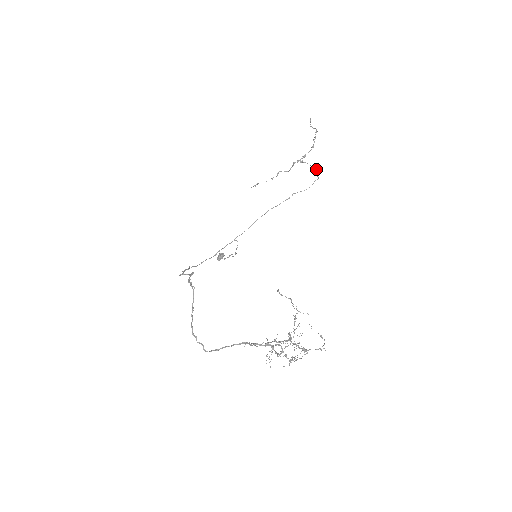
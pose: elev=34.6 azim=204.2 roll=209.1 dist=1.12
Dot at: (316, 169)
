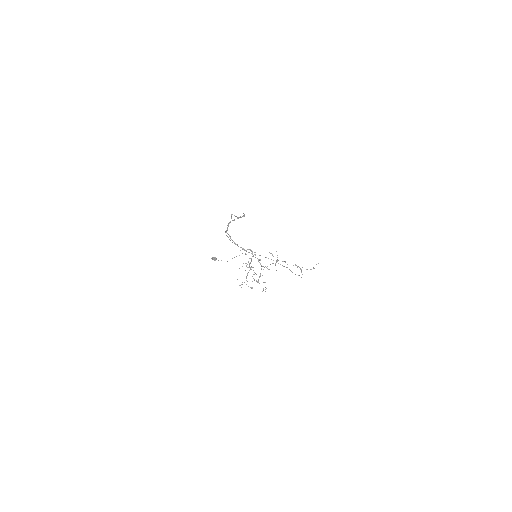
Dot at: occluded
